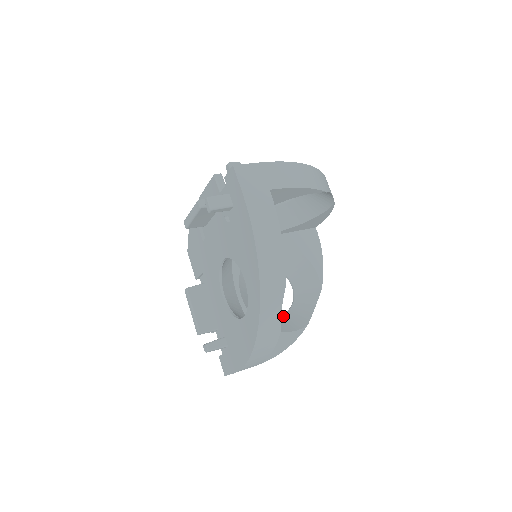
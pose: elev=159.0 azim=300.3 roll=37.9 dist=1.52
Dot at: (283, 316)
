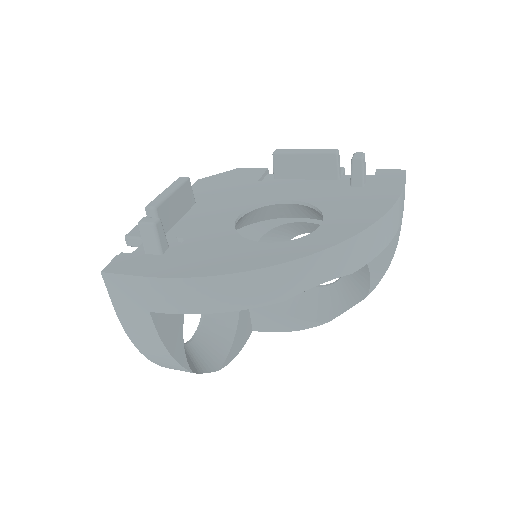
Dot at: (316, 290)
